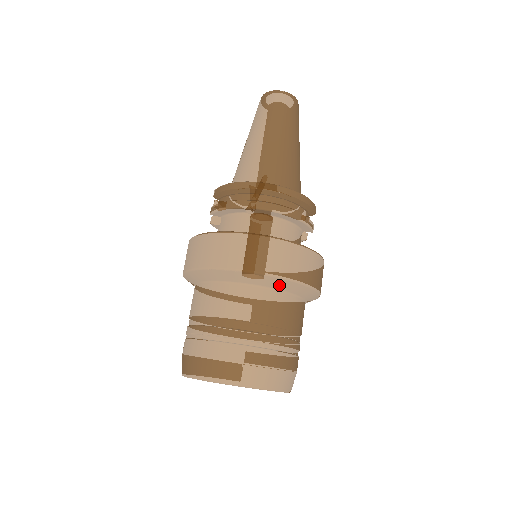
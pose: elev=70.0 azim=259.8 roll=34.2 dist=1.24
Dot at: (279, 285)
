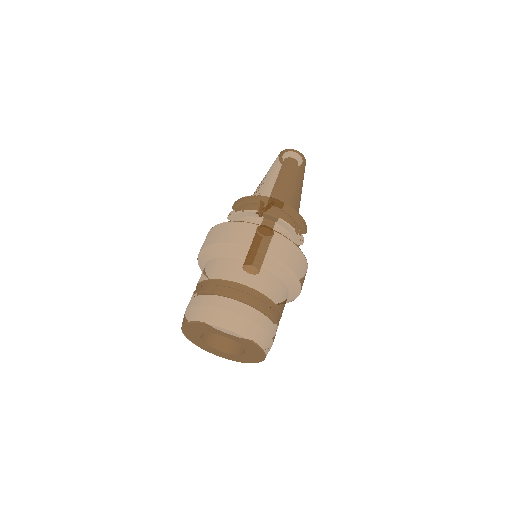
Dot at: (270, 264)
